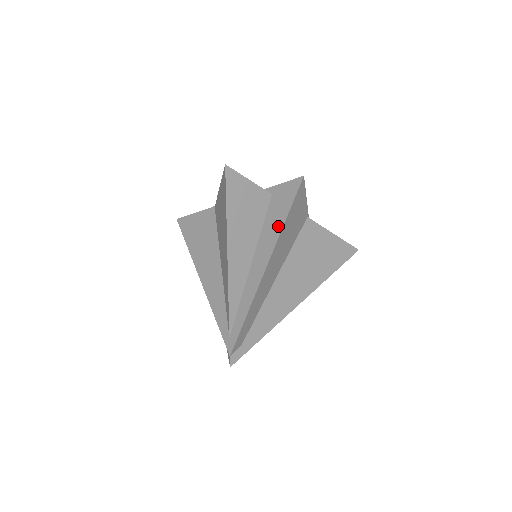
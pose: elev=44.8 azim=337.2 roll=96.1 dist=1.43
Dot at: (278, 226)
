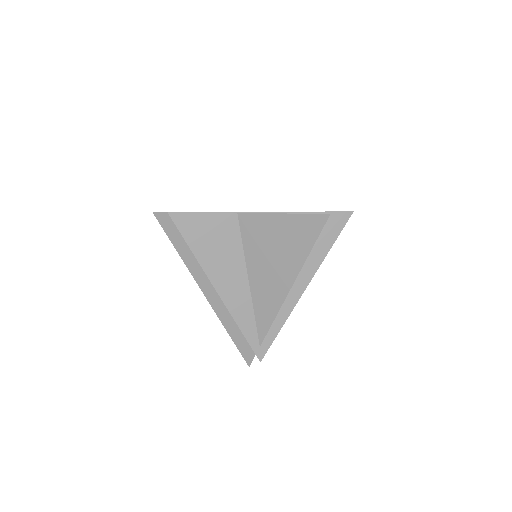
Dot at: (323, 252)
